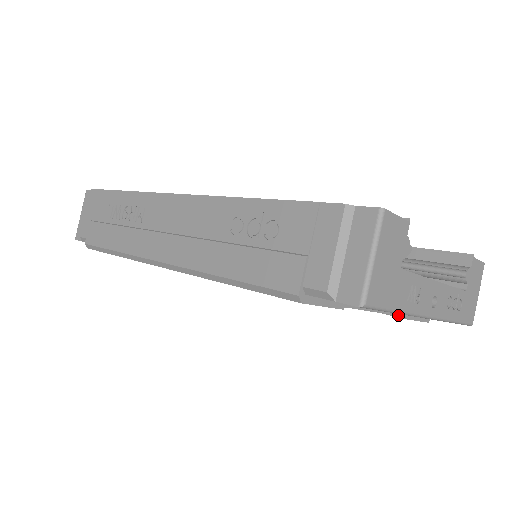
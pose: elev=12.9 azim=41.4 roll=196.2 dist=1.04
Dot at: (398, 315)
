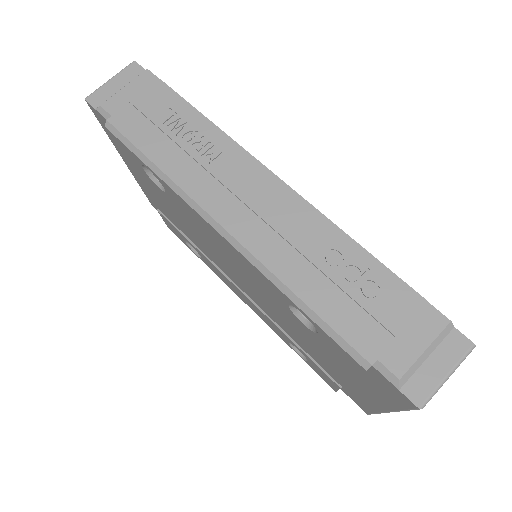
Dot at: (344, 385)
